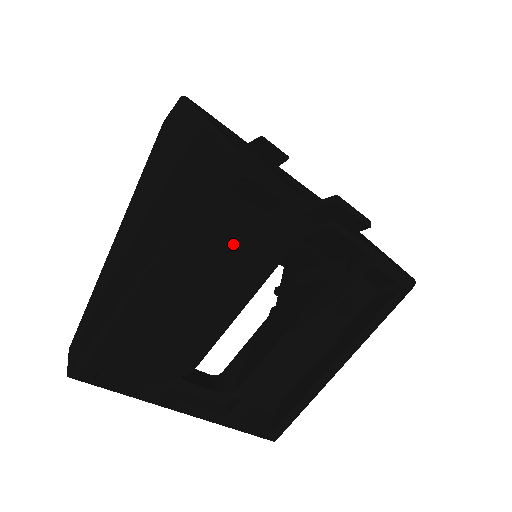
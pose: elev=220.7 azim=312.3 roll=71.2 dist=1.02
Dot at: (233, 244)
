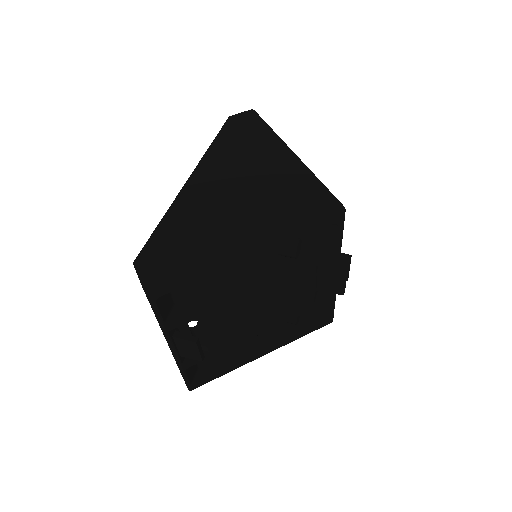
Dot at: (297, 254)
